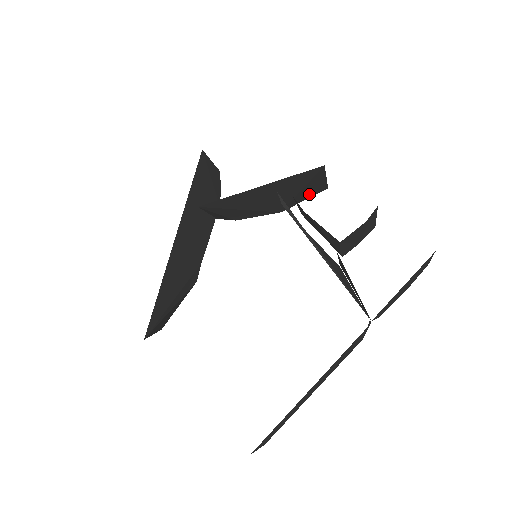
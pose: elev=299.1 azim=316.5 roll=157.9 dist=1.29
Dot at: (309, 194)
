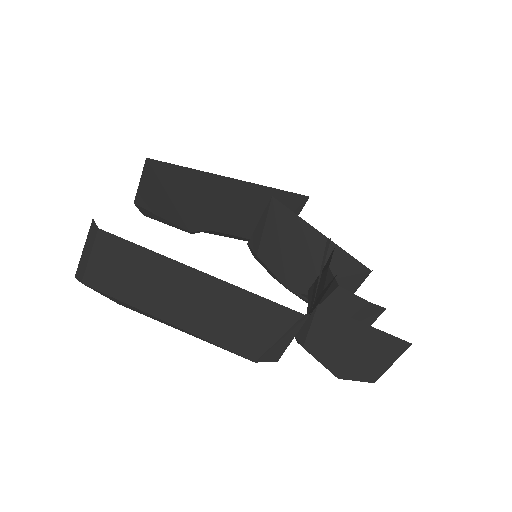
Dot at: occluded
